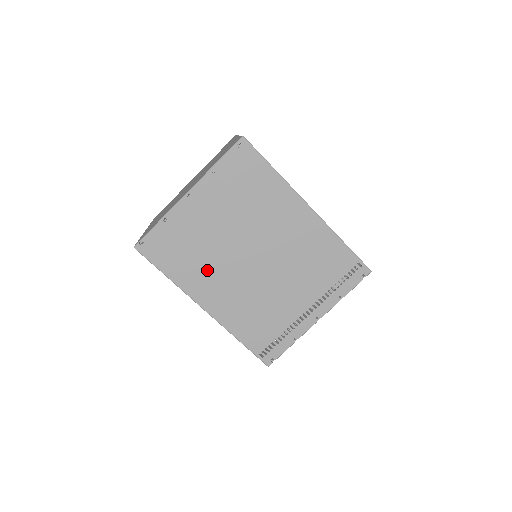
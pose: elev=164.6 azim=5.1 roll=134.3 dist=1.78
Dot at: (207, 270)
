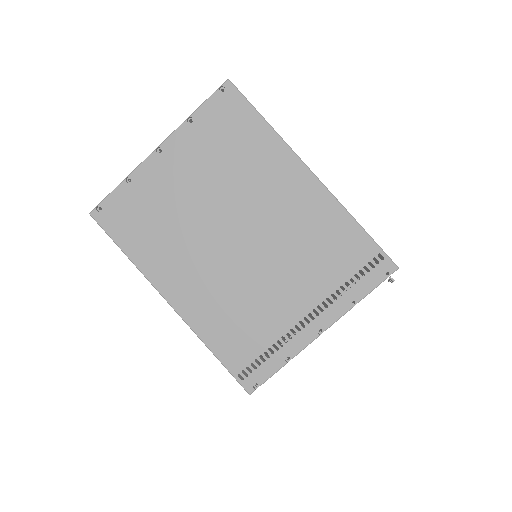
Dot at: (175, 249)
